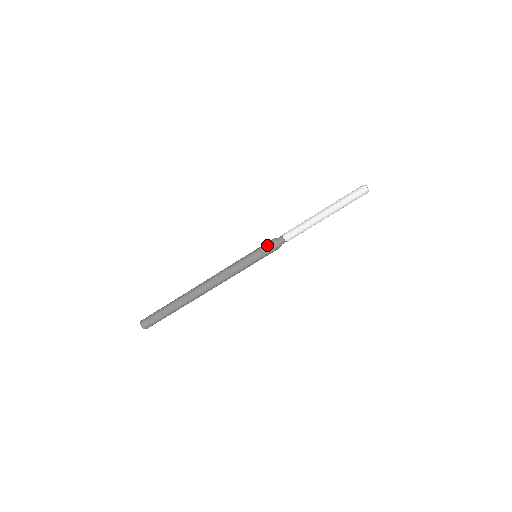
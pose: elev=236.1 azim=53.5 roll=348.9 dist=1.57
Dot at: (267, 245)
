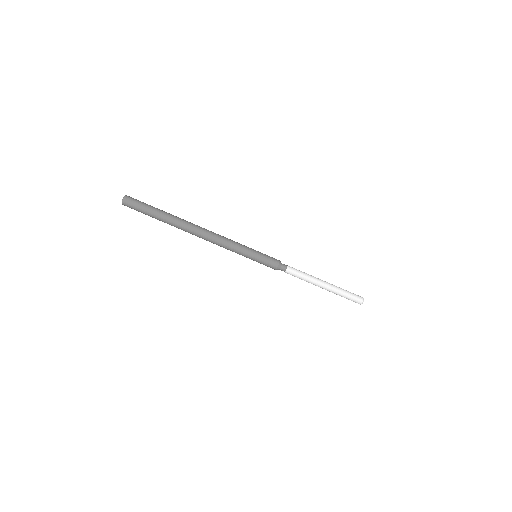
Dot at: occluded
